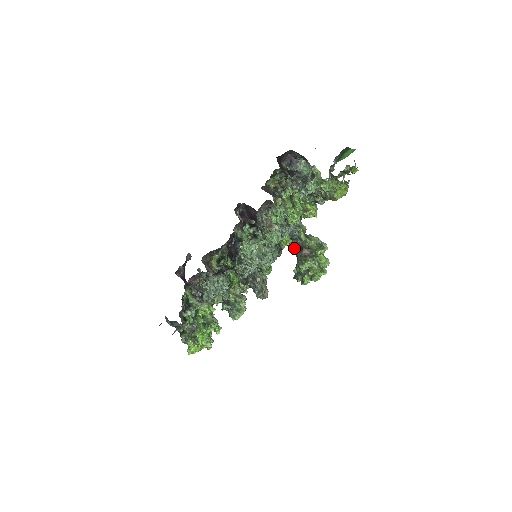
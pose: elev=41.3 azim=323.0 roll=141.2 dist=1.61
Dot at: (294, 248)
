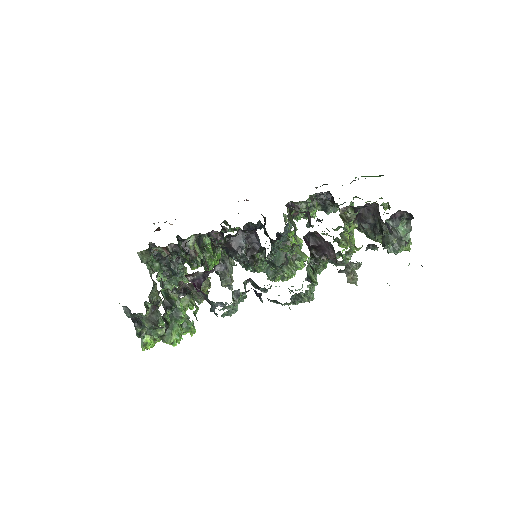
Dot at: (278, 245)
